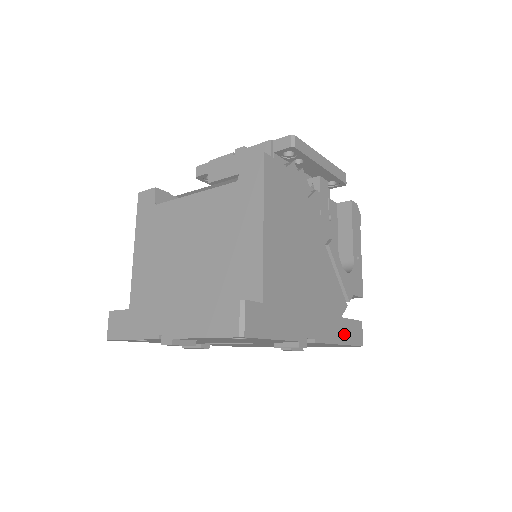
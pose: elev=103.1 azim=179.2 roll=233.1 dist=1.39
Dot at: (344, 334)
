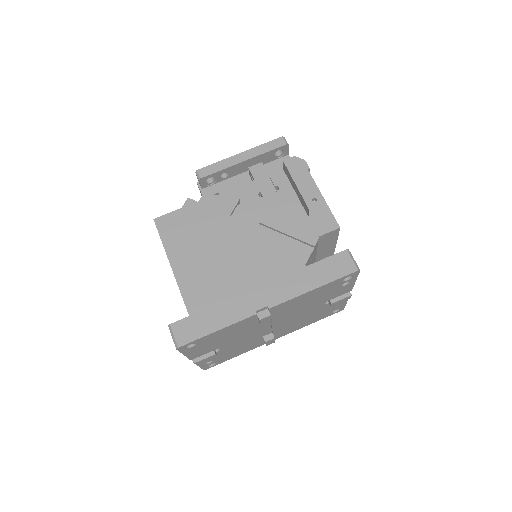
Dot at: (316, 278)
